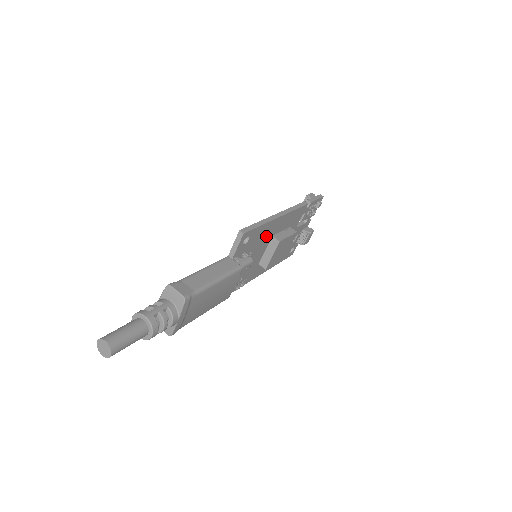
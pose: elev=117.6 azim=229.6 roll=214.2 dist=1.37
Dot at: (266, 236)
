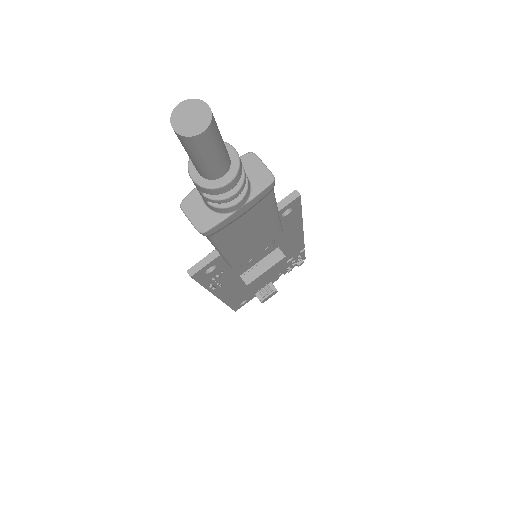
Dot at: (280, 238)
